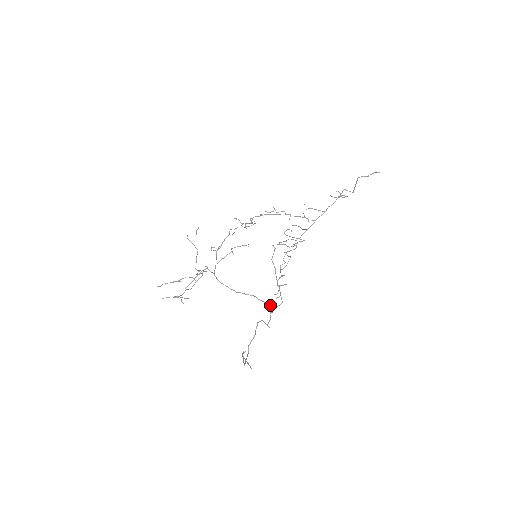
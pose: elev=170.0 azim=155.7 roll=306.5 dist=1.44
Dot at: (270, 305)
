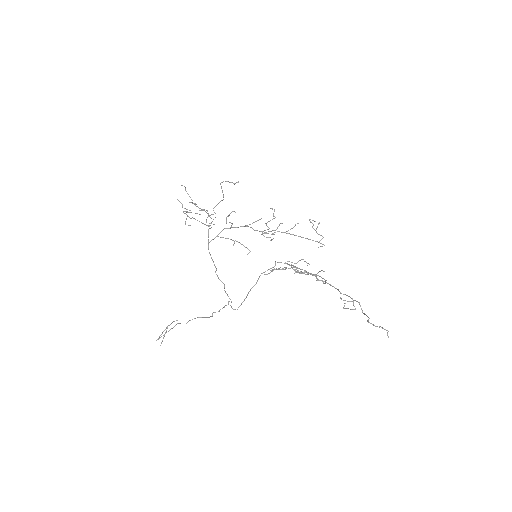
Dot at: occluded
